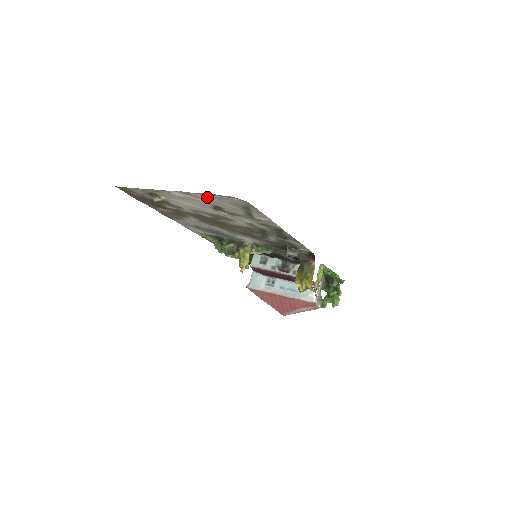
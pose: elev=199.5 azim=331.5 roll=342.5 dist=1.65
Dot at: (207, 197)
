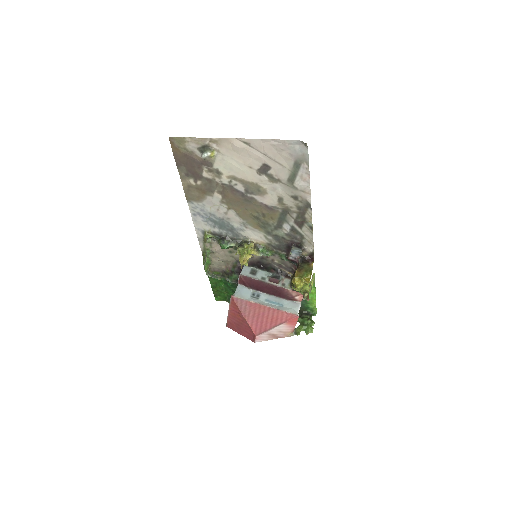
Dot at: (267, 147)
